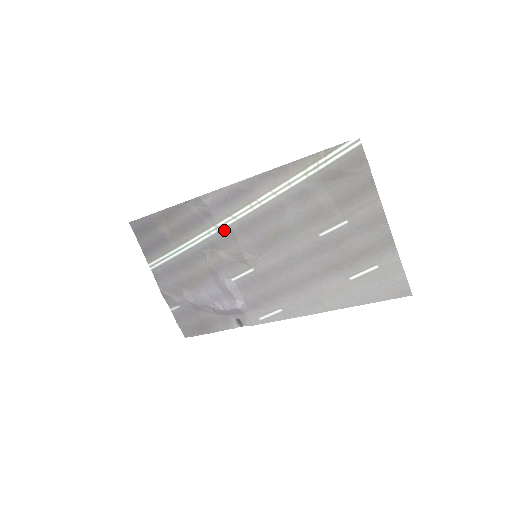
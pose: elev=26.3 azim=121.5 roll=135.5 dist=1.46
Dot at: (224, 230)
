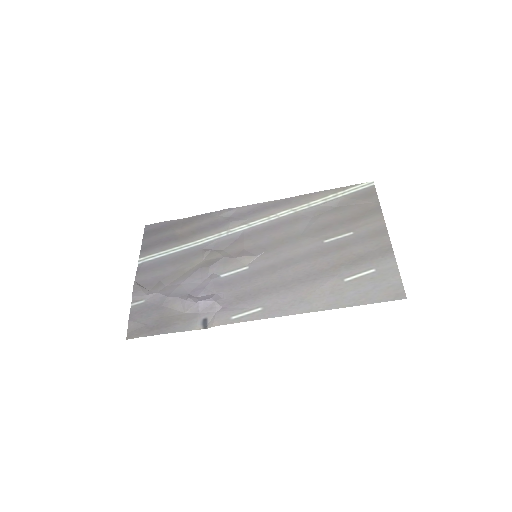
Dot at: (235, 234)
